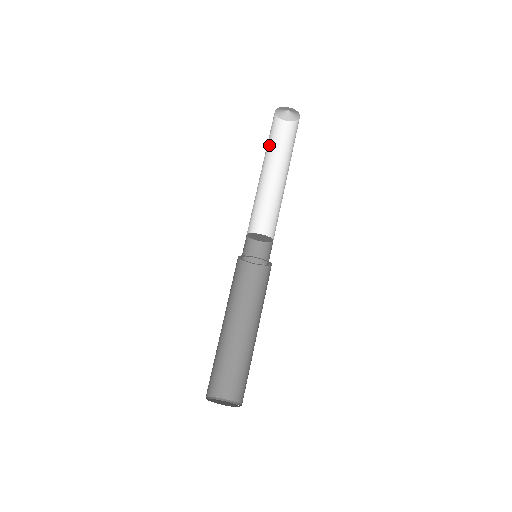
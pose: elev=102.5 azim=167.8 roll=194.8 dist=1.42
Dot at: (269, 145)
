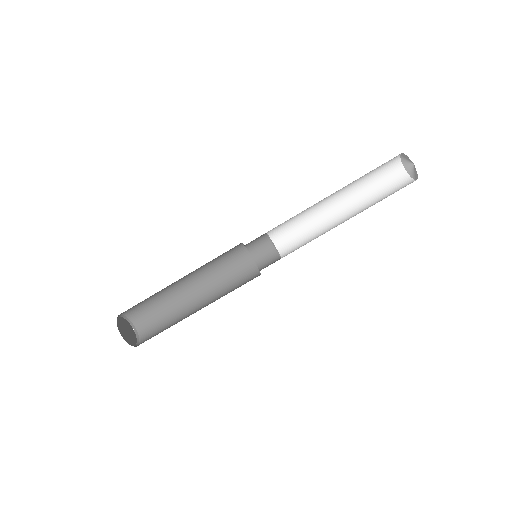
Dot at: occluded
